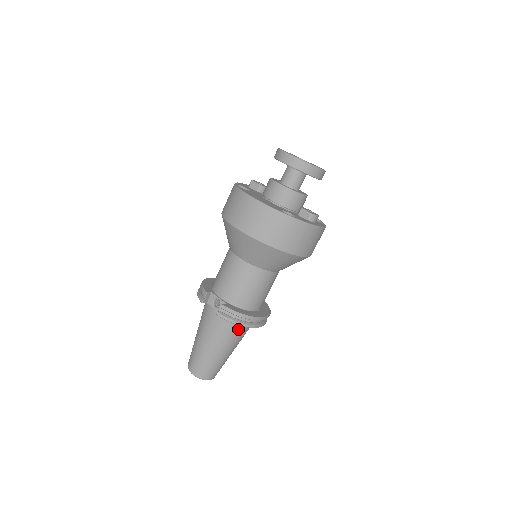
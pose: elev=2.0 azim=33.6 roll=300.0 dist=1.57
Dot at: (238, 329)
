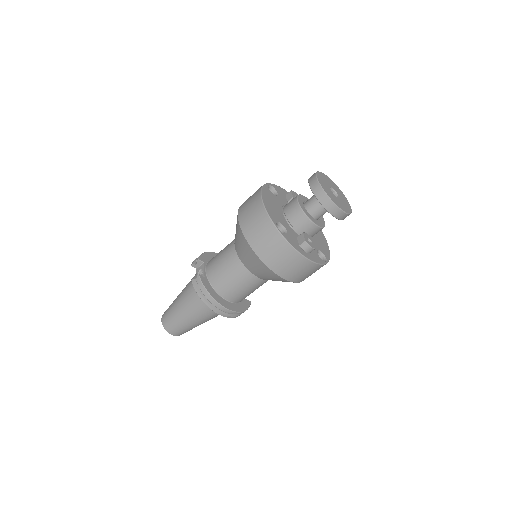
Dot at: (205, 305)
